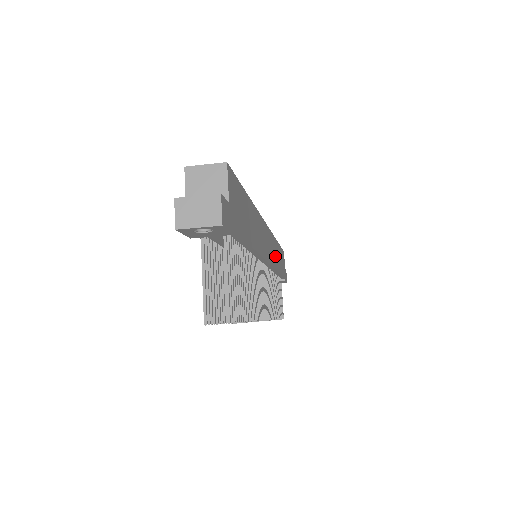
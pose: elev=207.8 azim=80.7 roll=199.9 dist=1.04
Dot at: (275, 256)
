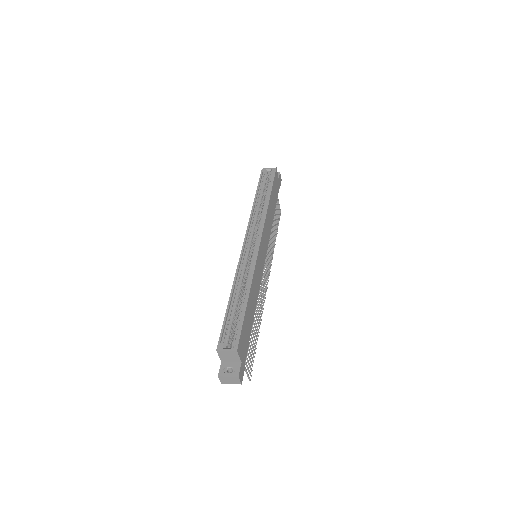
Dot at: (269, 224)
